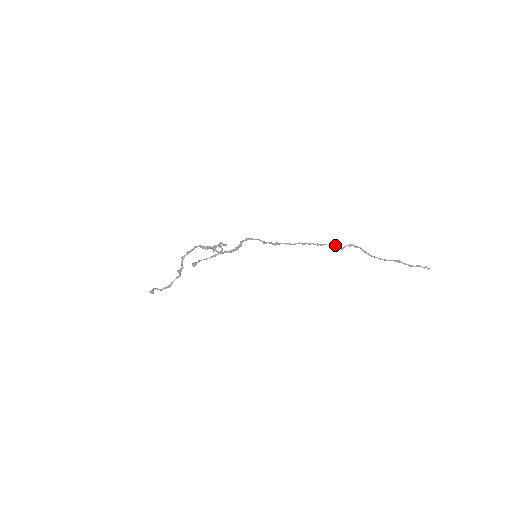
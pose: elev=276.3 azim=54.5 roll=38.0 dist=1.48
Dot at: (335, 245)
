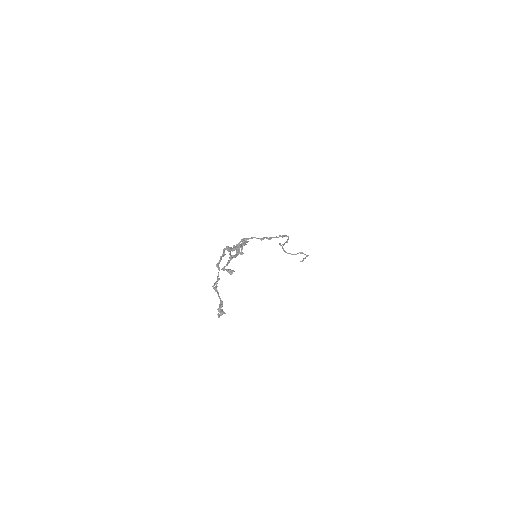
Dot at: (288, 238)
